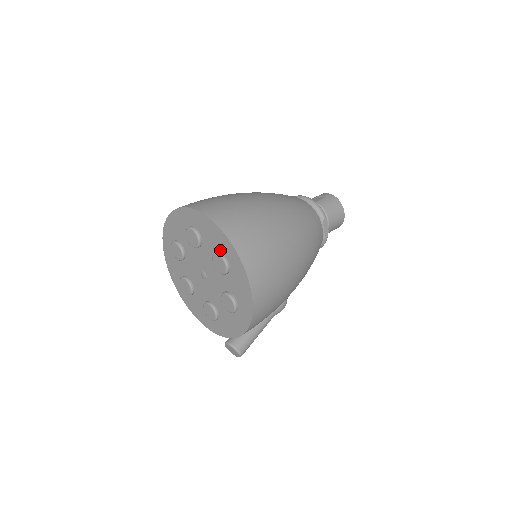
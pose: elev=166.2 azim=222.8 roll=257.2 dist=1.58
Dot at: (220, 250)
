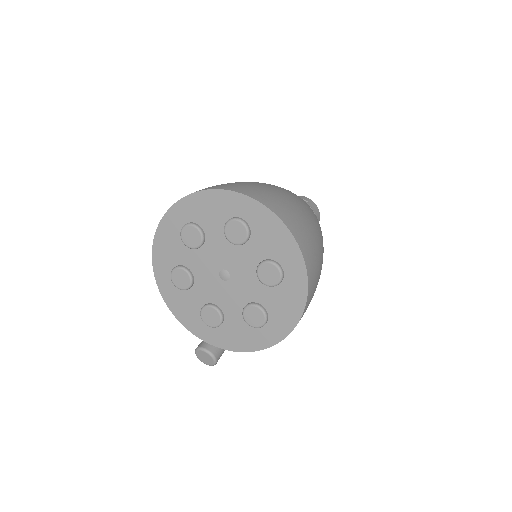
Dot at: (277, 259)
